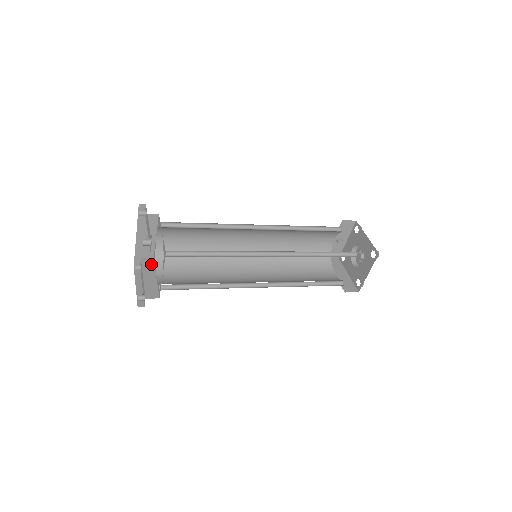
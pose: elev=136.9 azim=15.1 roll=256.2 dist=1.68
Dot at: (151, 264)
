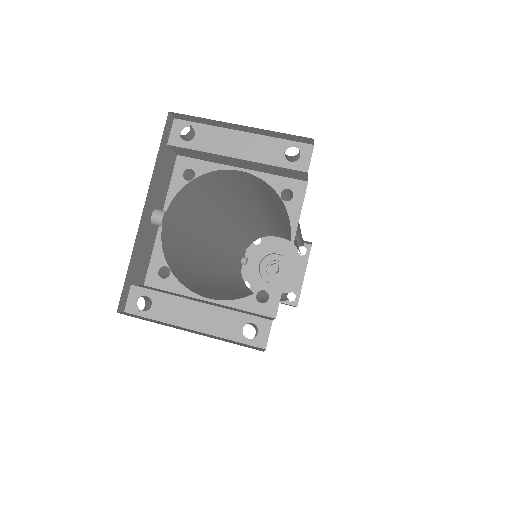
Dot at: (161, 290)
